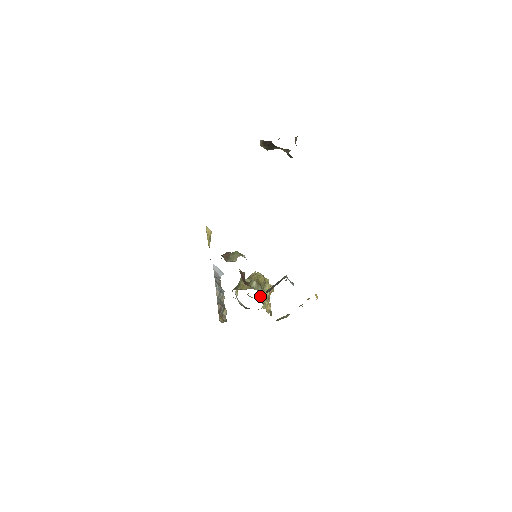
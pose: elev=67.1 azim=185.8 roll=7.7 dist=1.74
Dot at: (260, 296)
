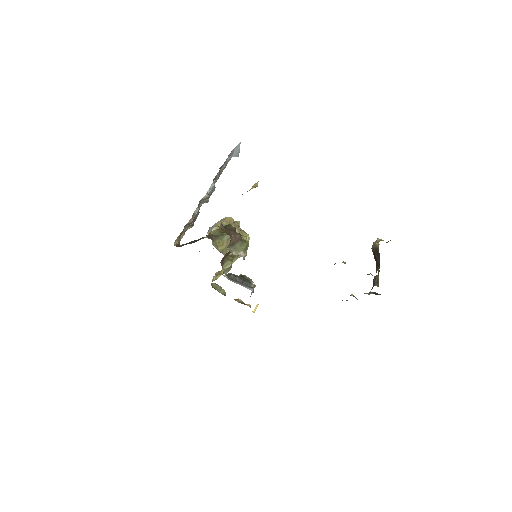
Dot at: occluded
